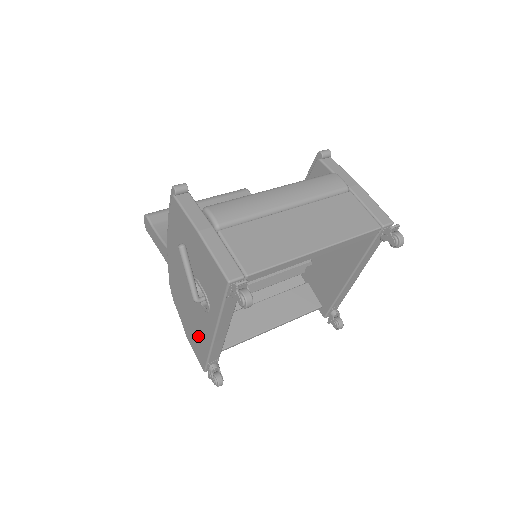
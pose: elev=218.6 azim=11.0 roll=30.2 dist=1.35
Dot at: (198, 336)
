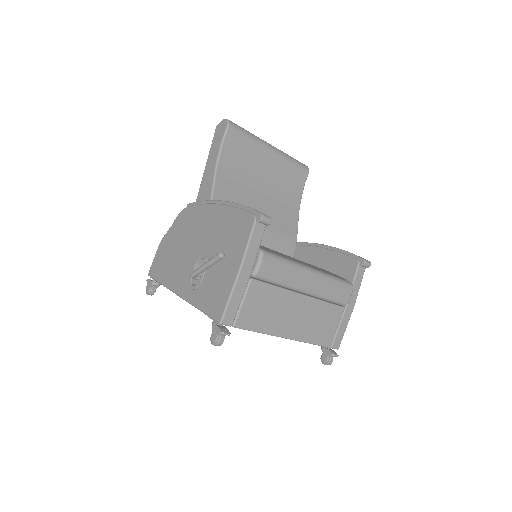
Dot at: (168, 265)
